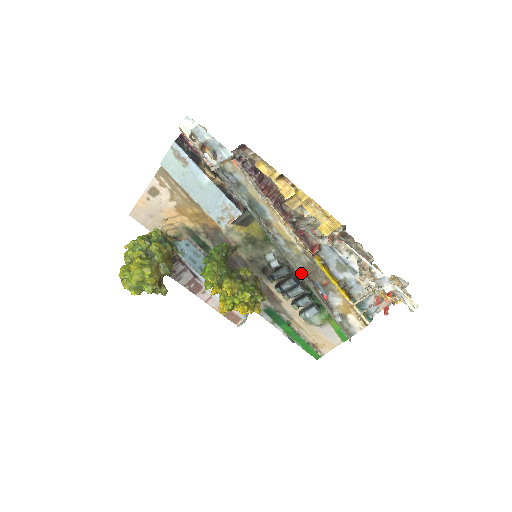
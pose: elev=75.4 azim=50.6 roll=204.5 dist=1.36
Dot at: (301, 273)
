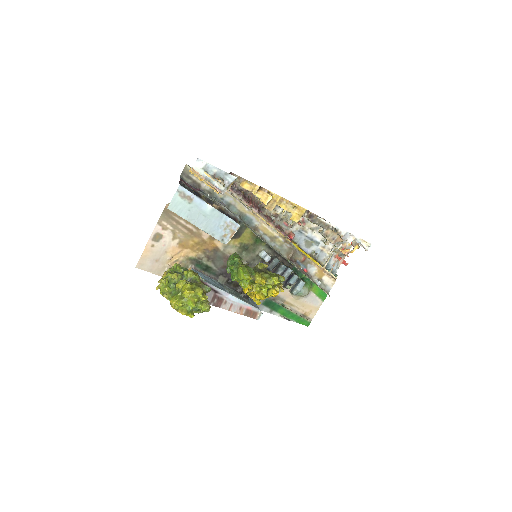
Dot at: (286, 258)
